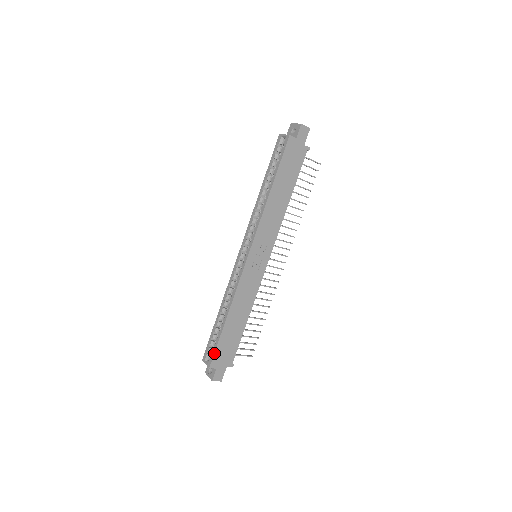
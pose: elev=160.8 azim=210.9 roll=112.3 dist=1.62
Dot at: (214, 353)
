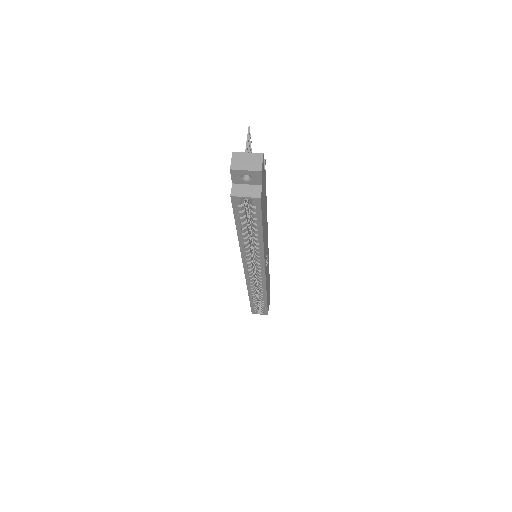
Dot at: (267, 311)
